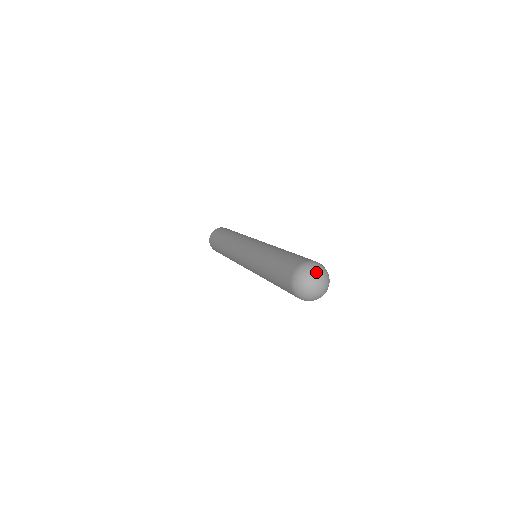
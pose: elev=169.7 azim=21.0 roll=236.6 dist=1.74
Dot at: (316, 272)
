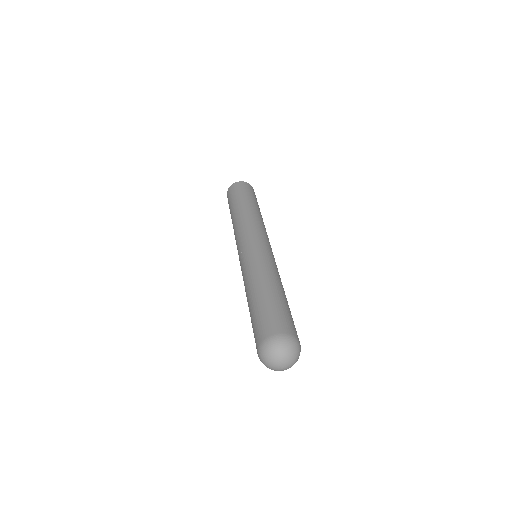
Dot at: (289, 353)
